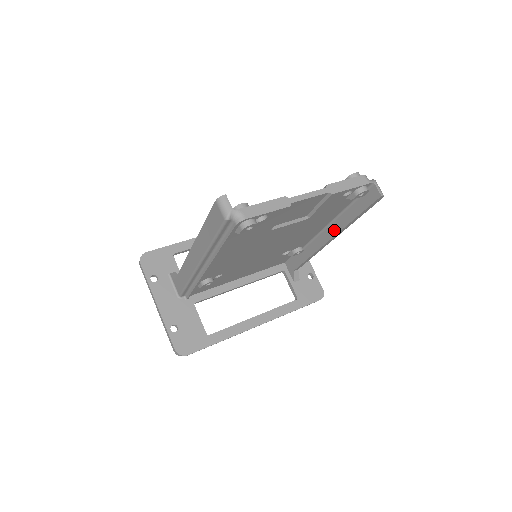
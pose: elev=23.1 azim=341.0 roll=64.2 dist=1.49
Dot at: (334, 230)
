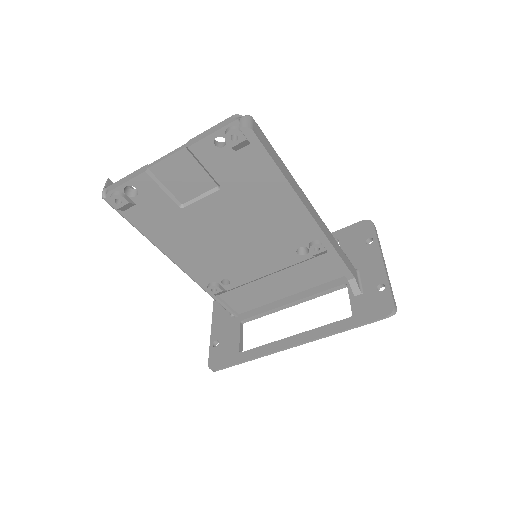
Dot at: (293, 201)
